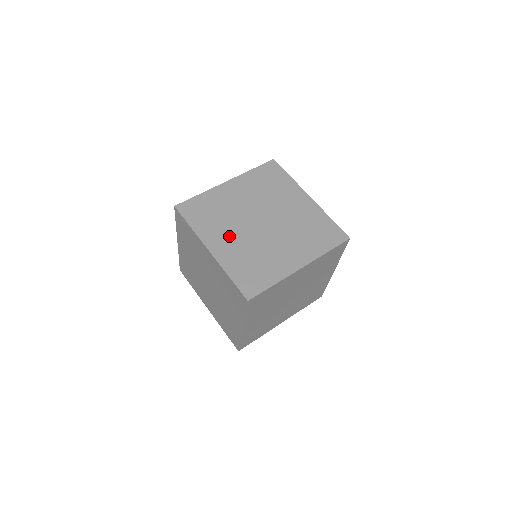
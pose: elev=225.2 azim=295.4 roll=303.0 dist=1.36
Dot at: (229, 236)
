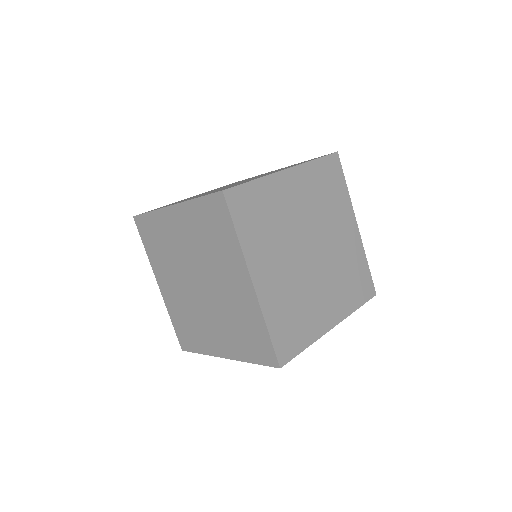
Dot at: occluded
